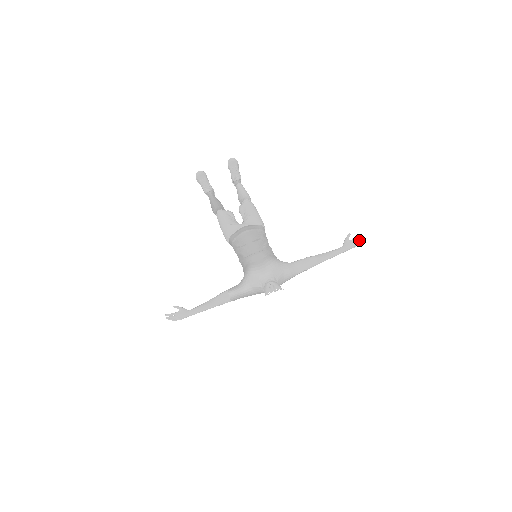
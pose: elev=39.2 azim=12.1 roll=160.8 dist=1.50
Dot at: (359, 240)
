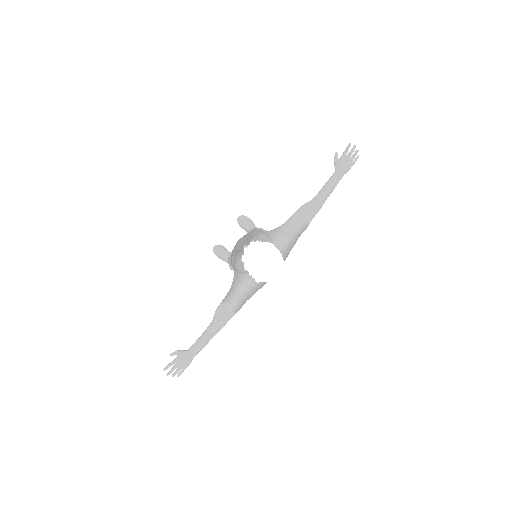
Dot at: (354, 153)
